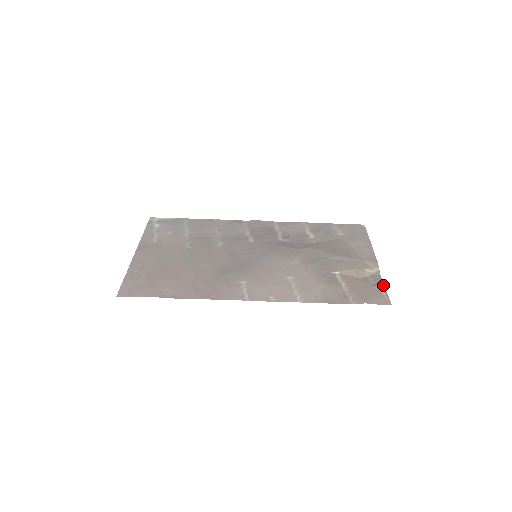
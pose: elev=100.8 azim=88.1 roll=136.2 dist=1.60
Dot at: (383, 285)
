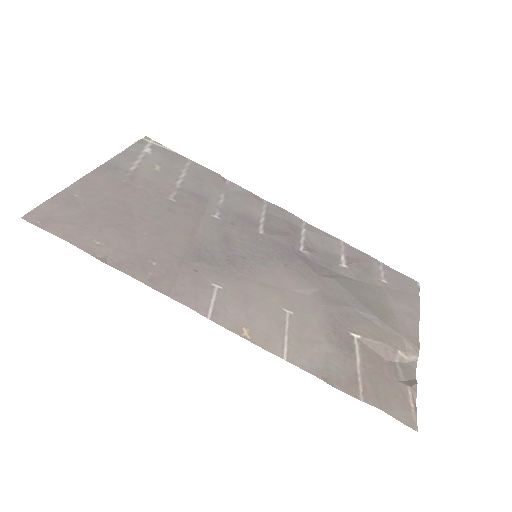
Dot at: (415, 389)
